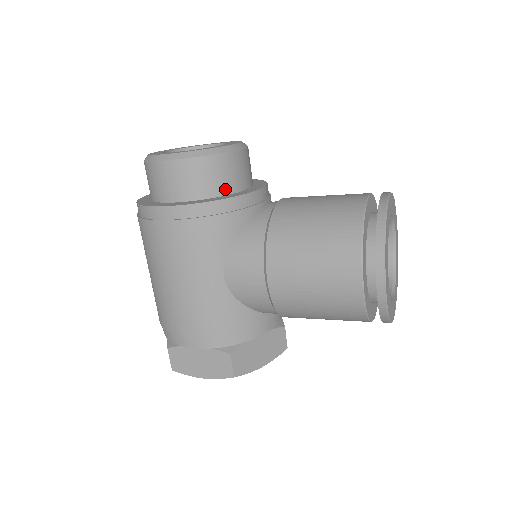
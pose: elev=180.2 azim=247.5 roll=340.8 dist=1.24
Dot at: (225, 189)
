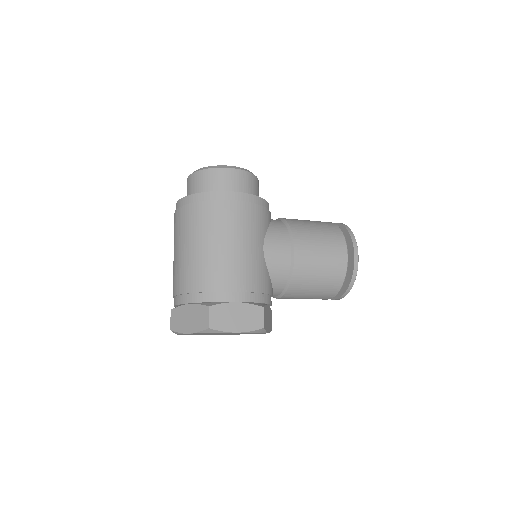
Dot at: occluded
